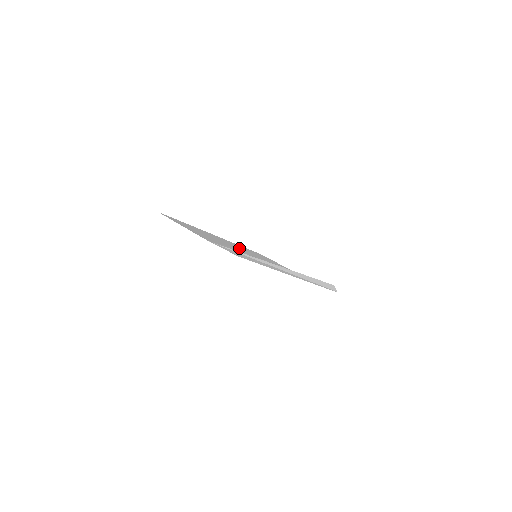
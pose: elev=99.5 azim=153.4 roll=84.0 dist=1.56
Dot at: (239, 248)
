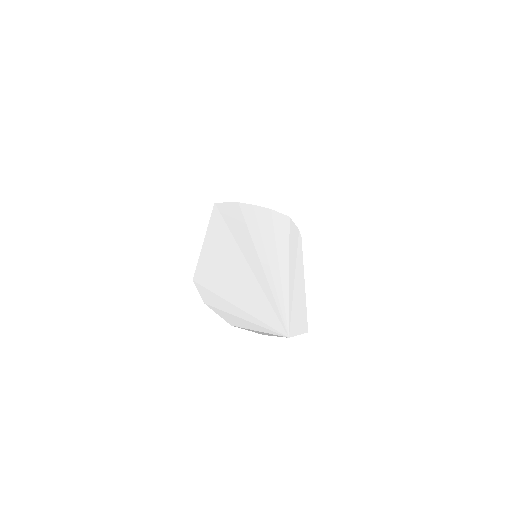
Dot at: (243, 258)
